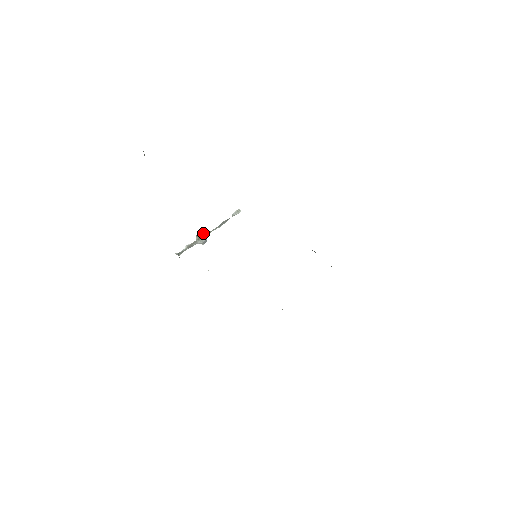
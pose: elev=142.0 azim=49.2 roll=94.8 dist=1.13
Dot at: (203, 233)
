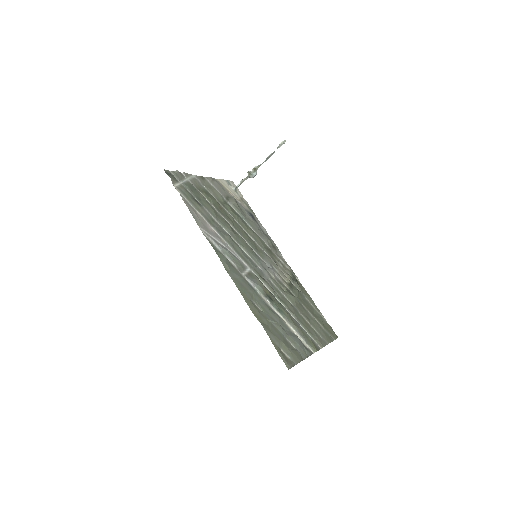
Dot at: (253, 169)
